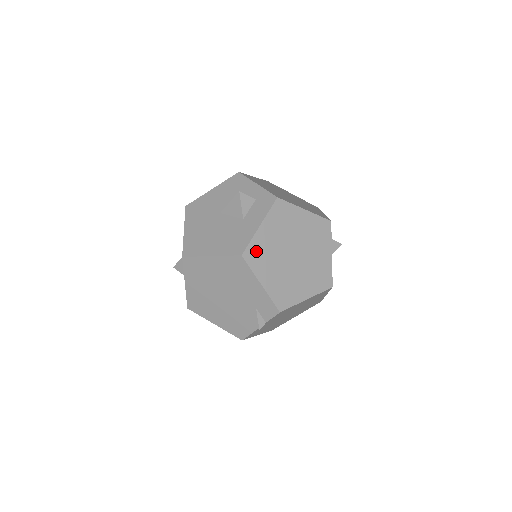
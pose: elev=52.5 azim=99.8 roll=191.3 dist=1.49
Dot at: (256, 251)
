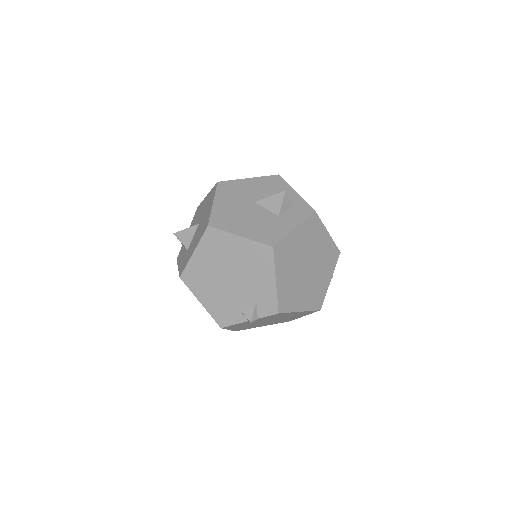
Dot at: (284, 249)
